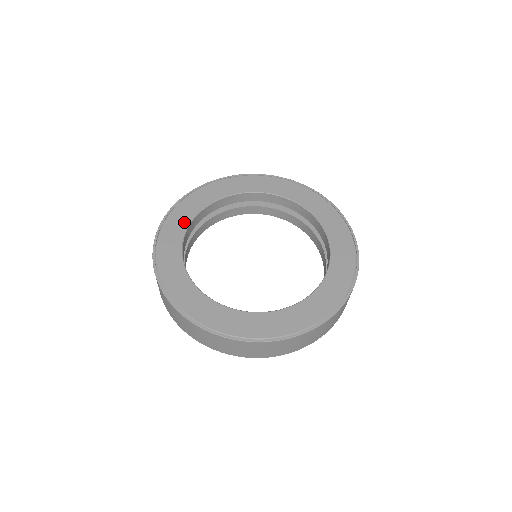
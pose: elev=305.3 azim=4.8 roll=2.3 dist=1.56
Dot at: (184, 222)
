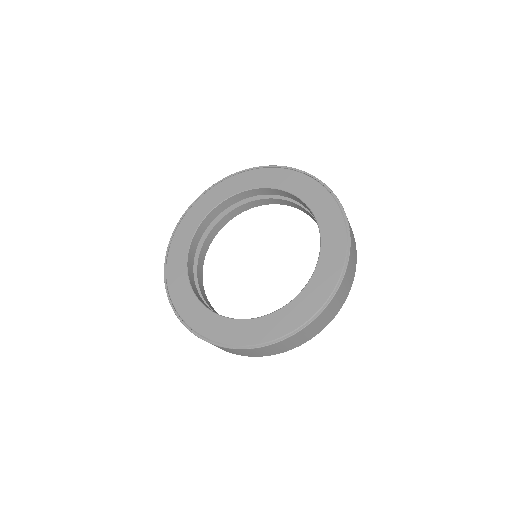
Dot at: (183, 281)
